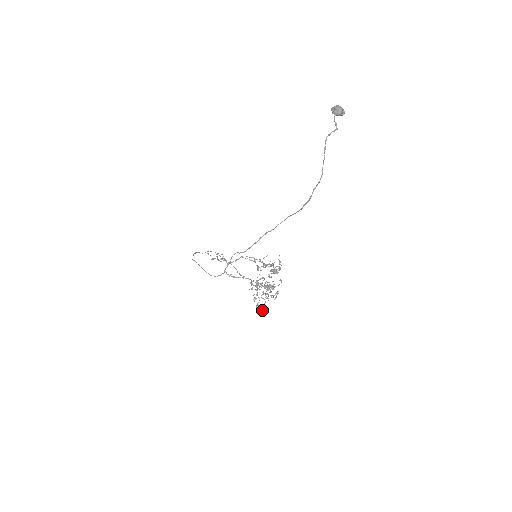
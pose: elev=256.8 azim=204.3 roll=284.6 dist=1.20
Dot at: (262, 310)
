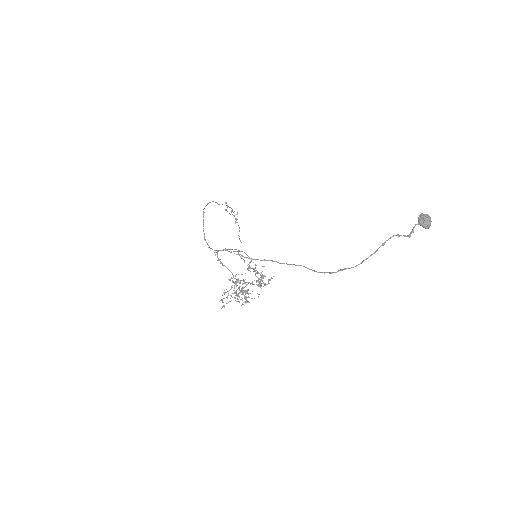
Dot at: (223, 305)
